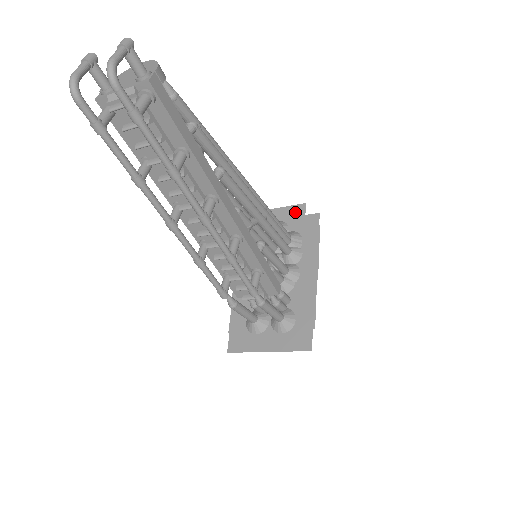
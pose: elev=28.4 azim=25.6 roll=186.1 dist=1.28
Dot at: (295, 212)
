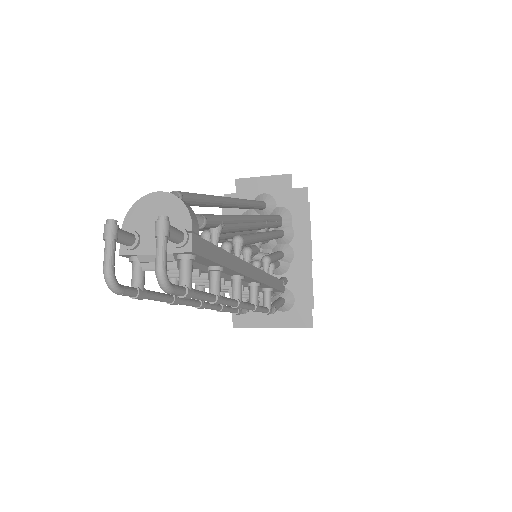
Dot at: (281, 184)
